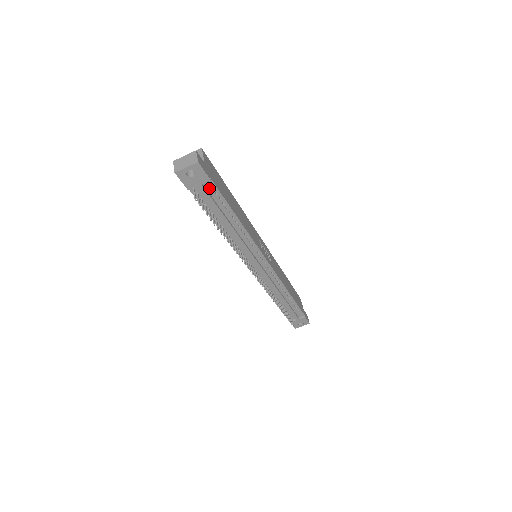
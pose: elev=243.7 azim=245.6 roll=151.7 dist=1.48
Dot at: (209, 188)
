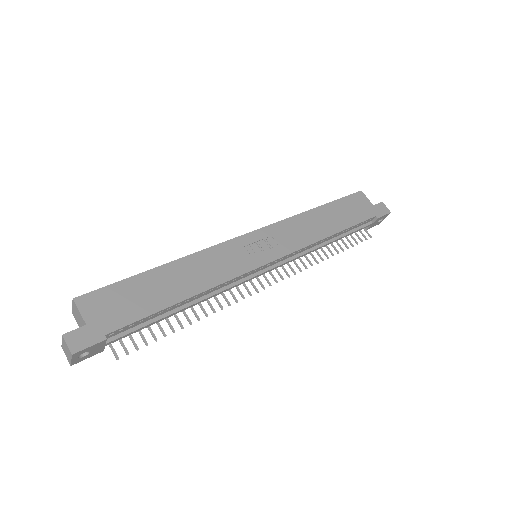
Dot at: (119, 332)
